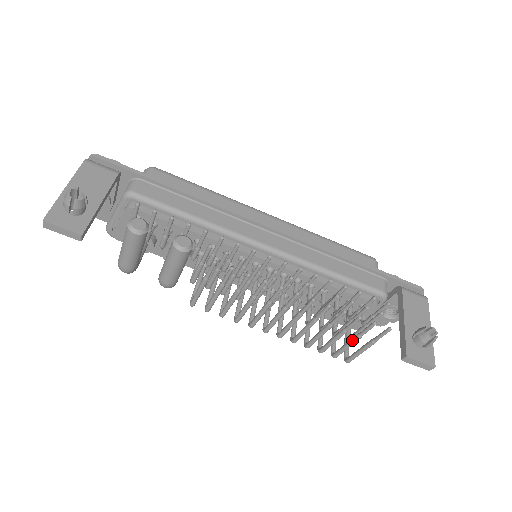
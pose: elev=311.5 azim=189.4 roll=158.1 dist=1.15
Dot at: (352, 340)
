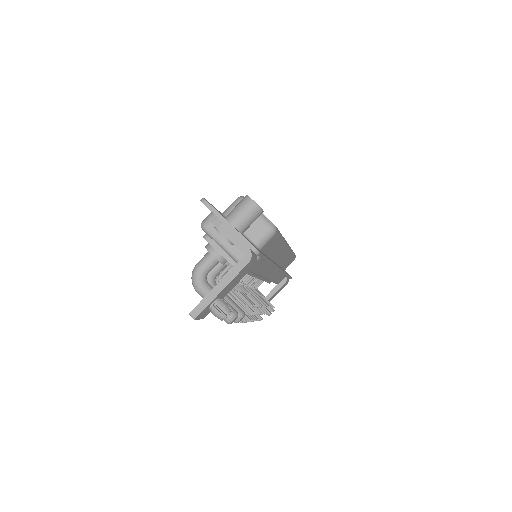
Dot at: occluded
